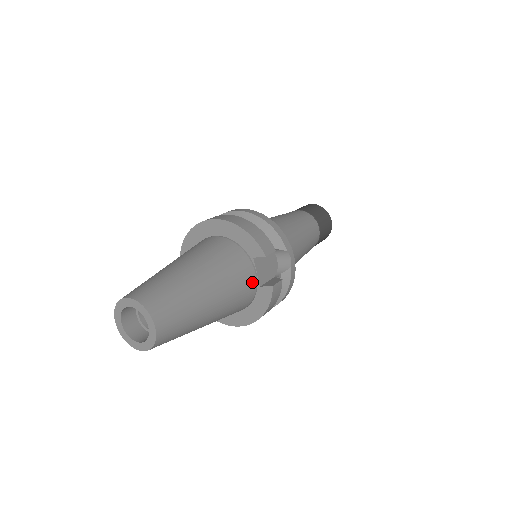
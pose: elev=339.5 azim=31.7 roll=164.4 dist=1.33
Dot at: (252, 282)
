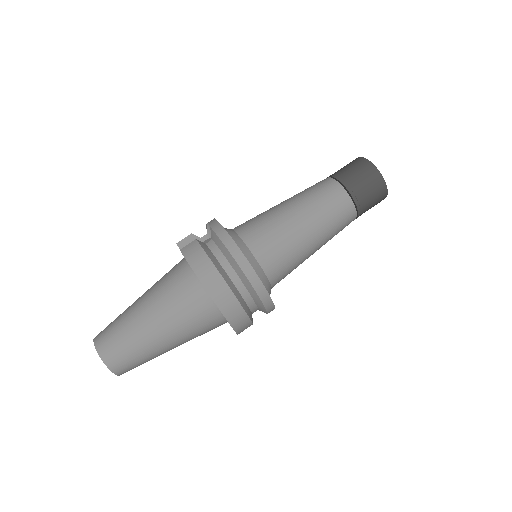
Dot at: occluded
